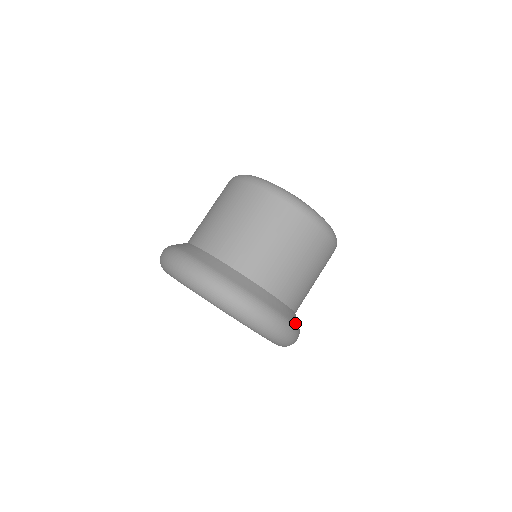
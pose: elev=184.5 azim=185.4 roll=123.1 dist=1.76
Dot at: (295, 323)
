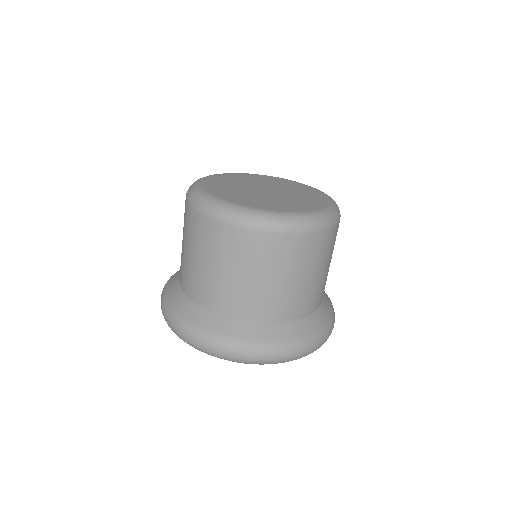
Dot at: (297, 337)
